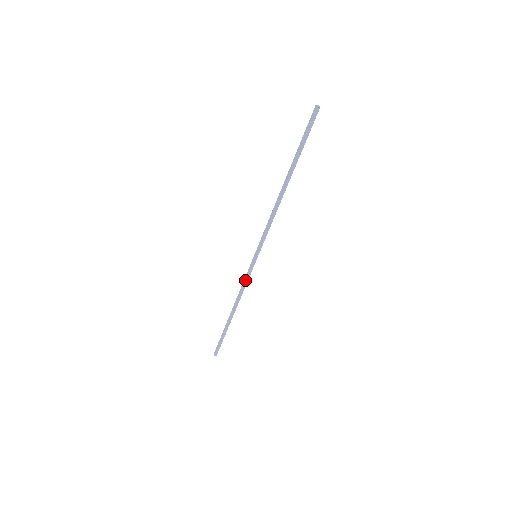
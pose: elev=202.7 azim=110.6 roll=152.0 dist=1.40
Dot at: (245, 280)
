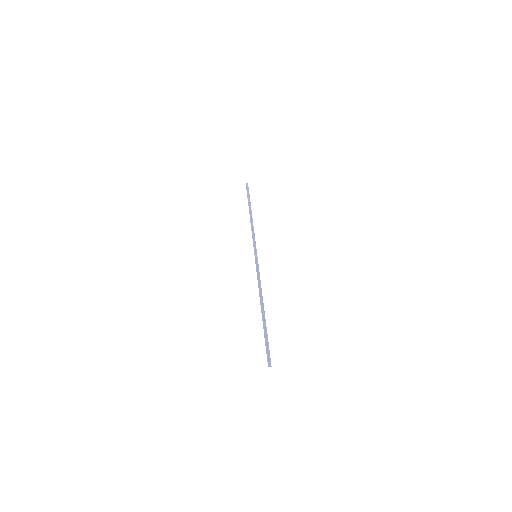
Dot at: (257, 274)
